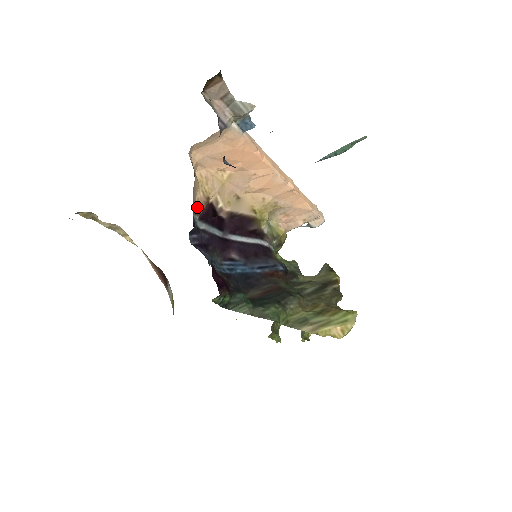
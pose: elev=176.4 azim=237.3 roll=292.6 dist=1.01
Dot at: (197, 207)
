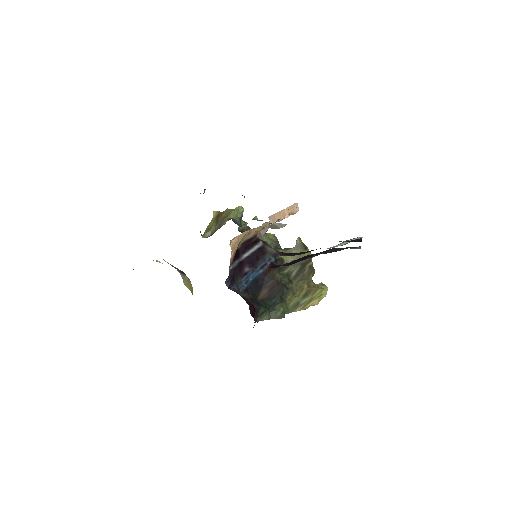
Dot at: (230, 263)
